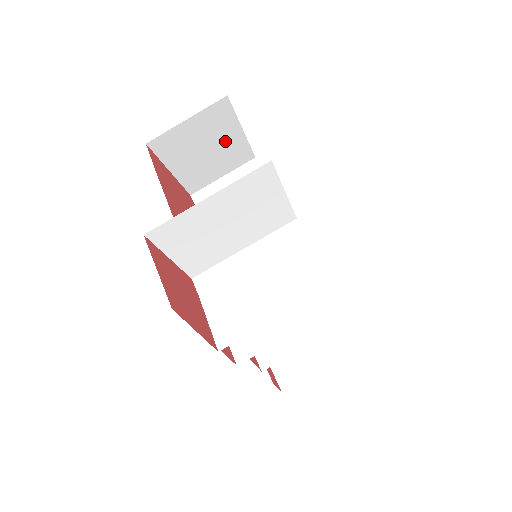
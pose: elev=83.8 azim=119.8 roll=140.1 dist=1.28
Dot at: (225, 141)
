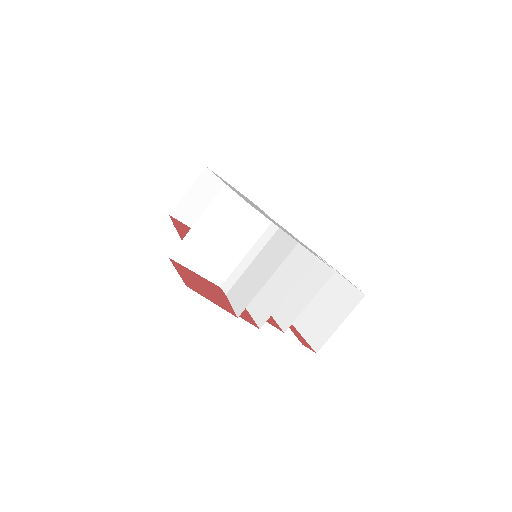
Dot at: occluded
